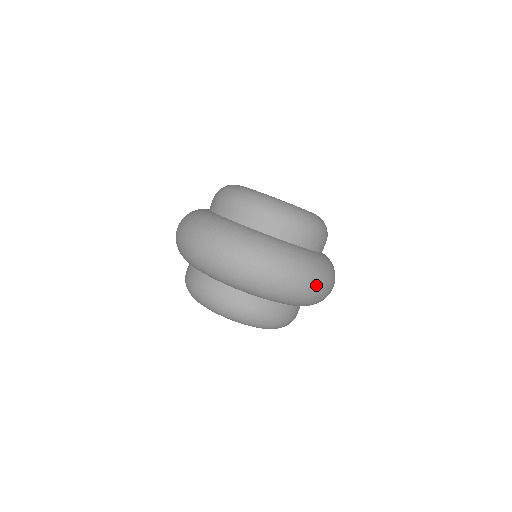
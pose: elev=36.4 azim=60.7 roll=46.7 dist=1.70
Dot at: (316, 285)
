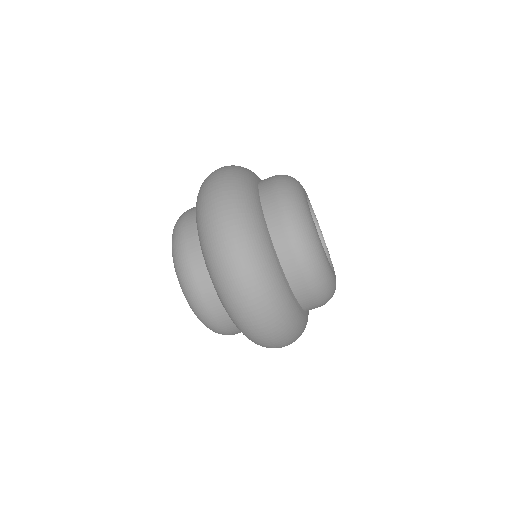
Dot at: (273, 338)
